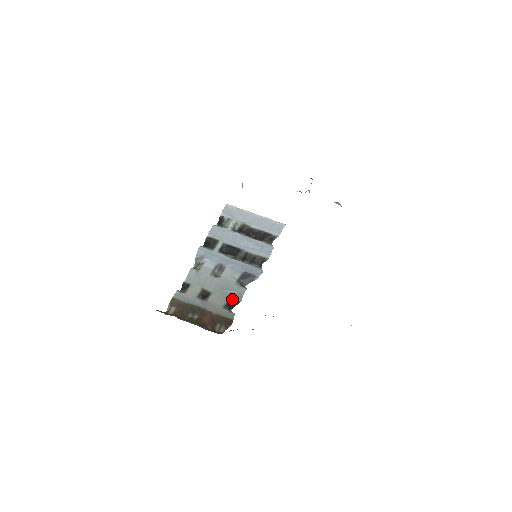
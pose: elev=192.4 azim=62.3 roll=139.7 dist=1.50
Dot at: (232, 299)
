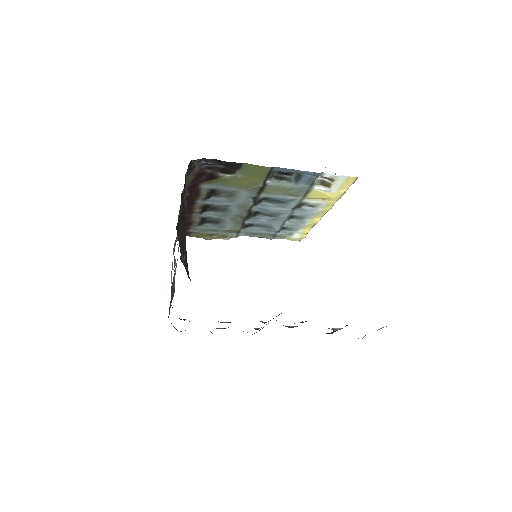
Dot at: occluded
